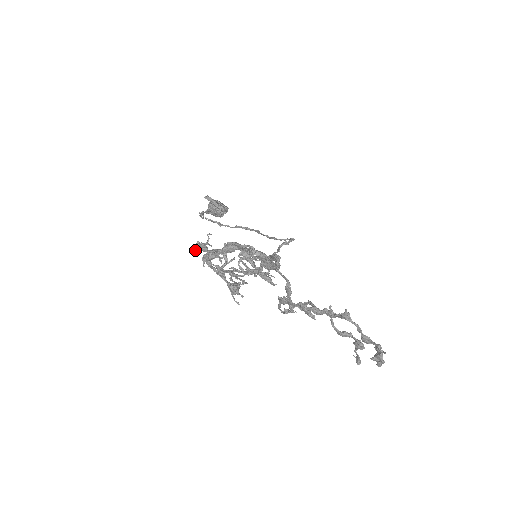
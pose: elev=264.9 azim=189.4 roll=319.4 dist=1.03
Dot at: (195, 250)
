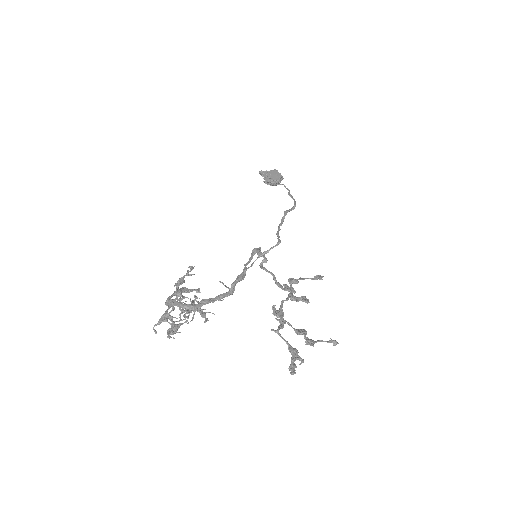
Dot at: (174, 286)
